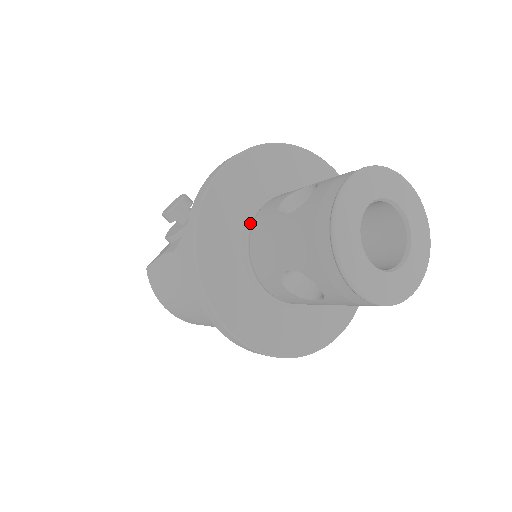
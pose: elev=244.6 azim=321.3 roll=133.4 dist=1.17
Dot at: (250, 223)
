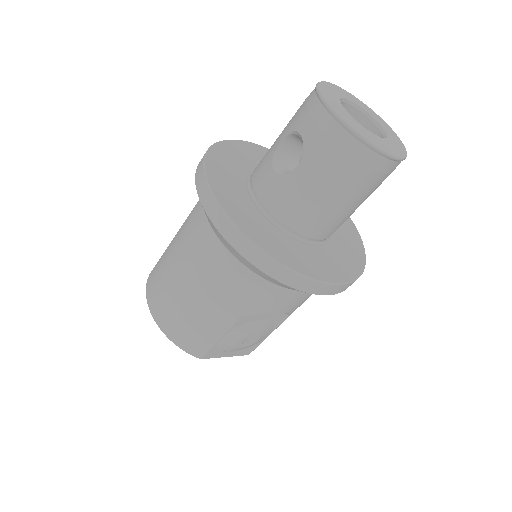
Dot at: occluded
